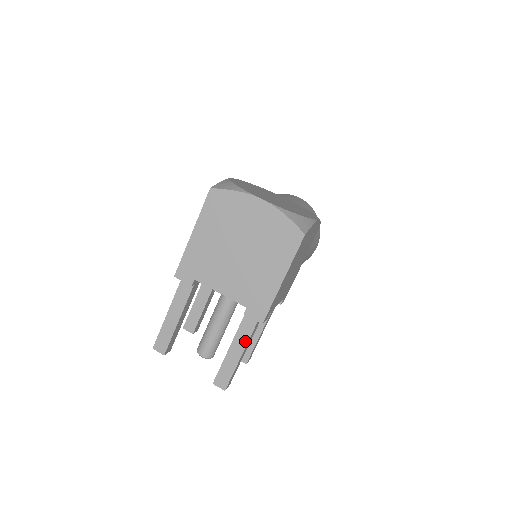
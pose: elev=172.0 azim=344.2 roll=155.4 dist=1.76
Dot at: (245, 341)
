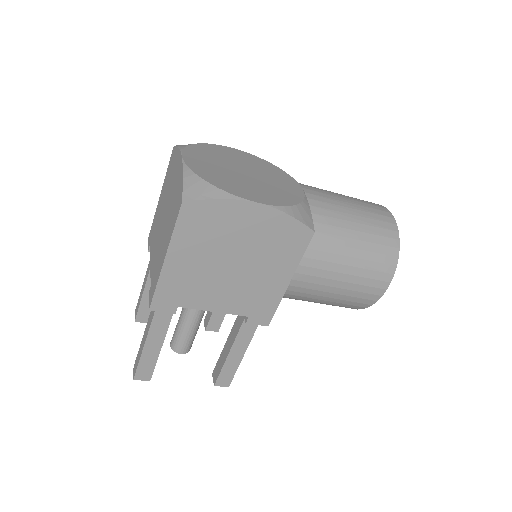
Dot at: (149, 328)
